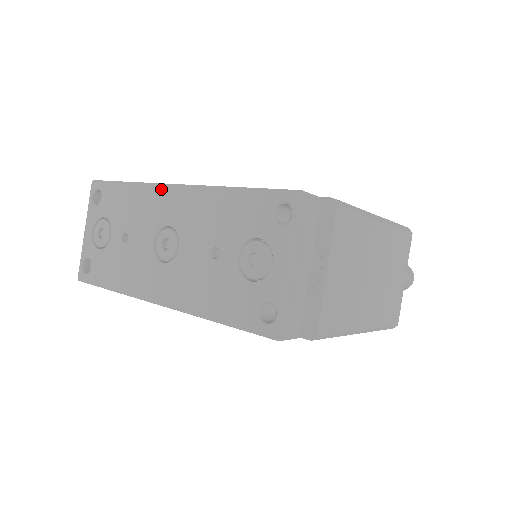
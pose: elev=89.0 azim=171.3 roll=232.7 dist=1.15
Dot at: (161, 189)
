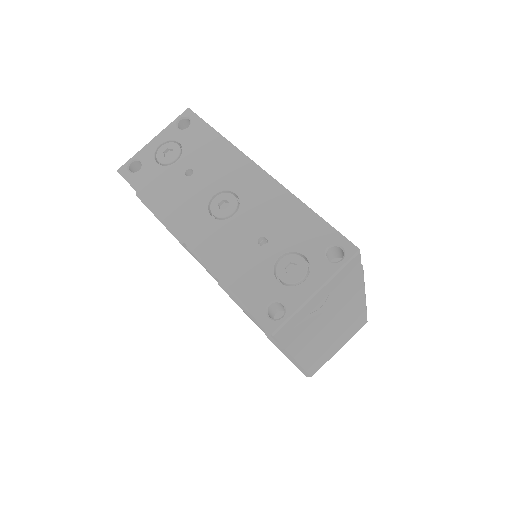
Dot at: (248, 163)
